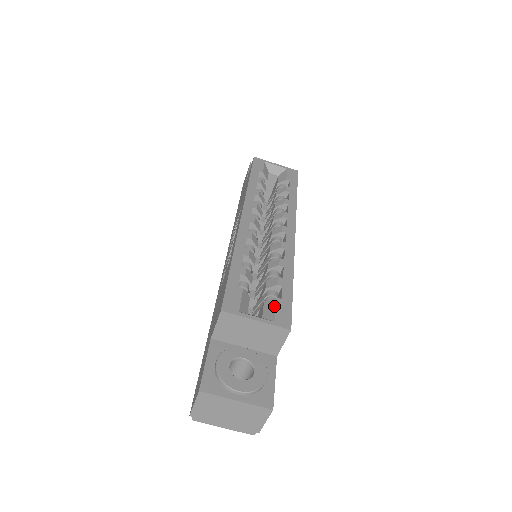
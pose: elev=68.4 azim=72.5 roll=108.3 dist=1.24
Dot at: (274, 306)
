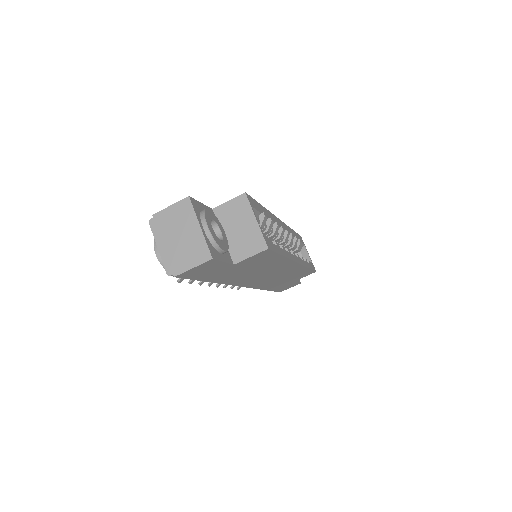
Dot at: occluded
